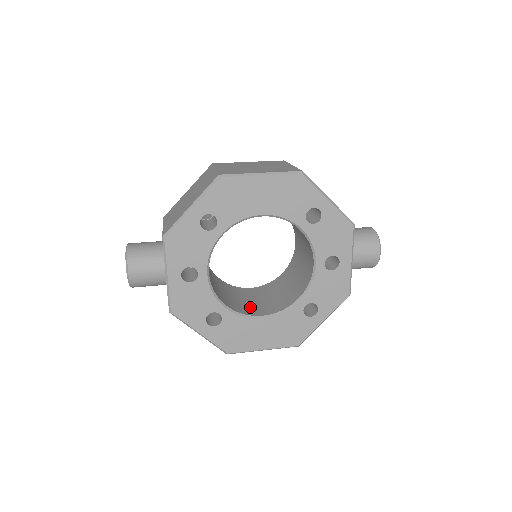
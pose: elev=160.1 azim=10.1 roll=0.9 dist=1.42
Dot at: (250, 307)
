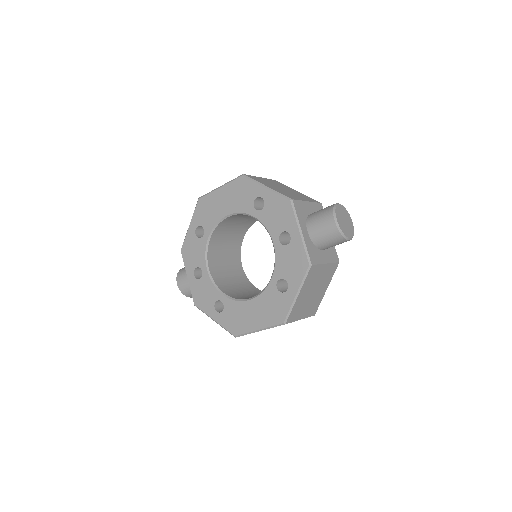
Dot at: occluded
